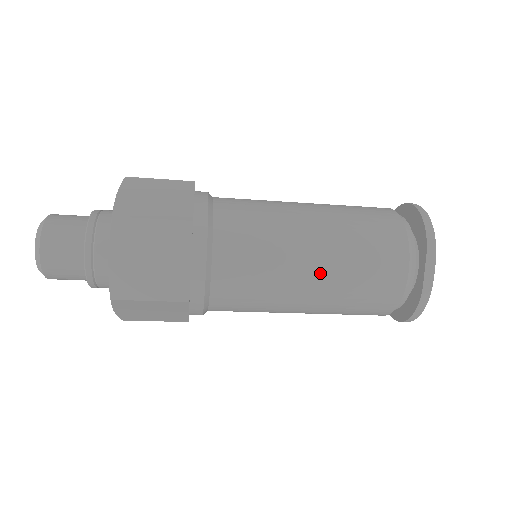
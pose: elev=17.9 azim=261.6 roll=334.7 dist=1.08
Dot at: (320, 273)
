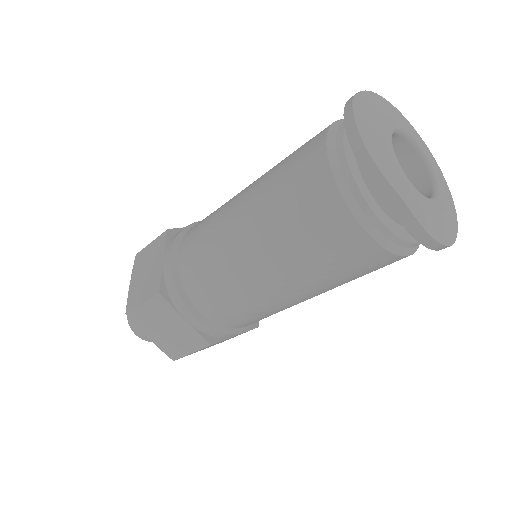
Dot at: (277, 277)
